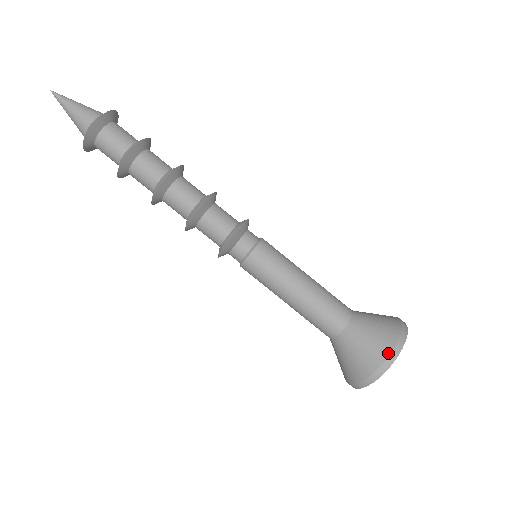
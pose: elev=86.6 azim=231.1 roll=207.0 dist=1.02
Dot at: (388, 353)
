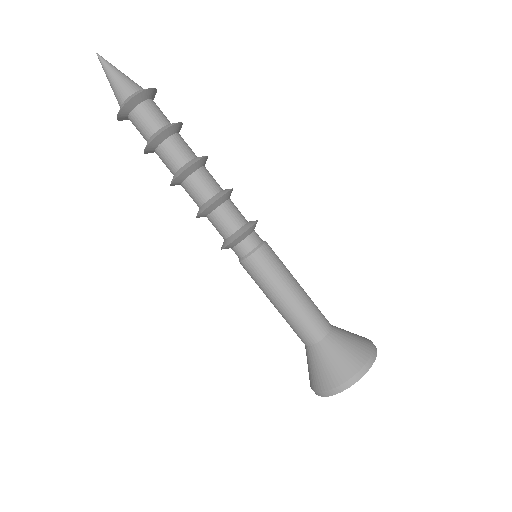
Dot at: (369, 354)
